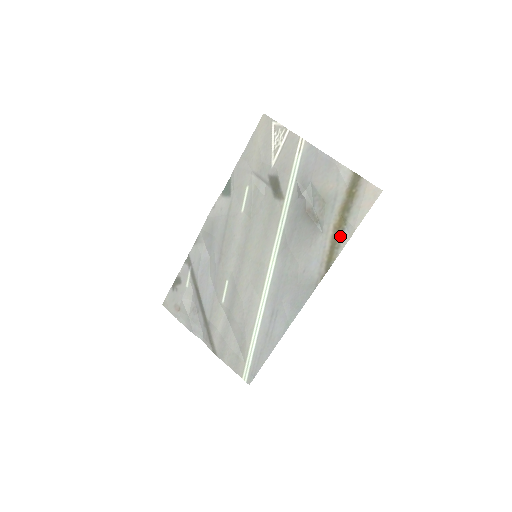
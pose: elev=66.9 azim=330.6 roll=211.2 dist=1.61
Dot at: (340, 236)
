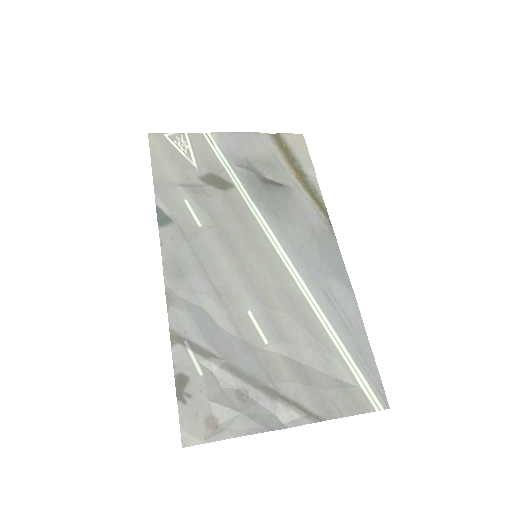
Dot at: (308, 182)
